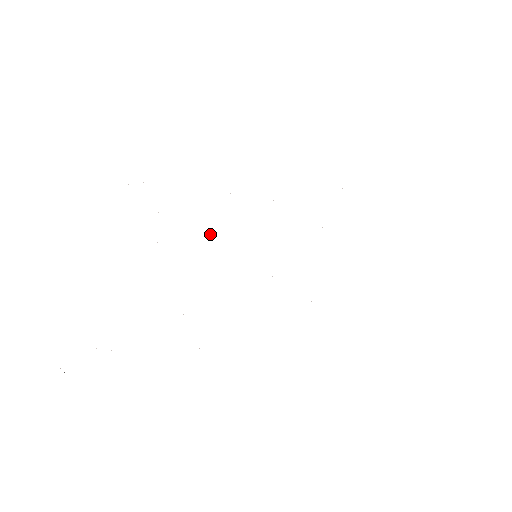
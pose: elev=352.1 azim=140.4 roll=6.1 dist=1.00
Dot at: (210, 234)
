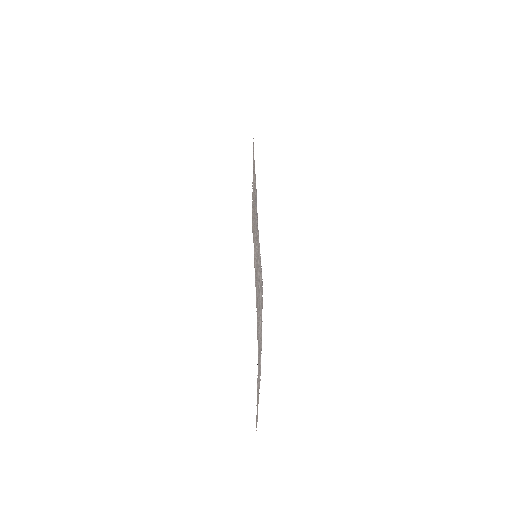
Dot at: (257, 257)
